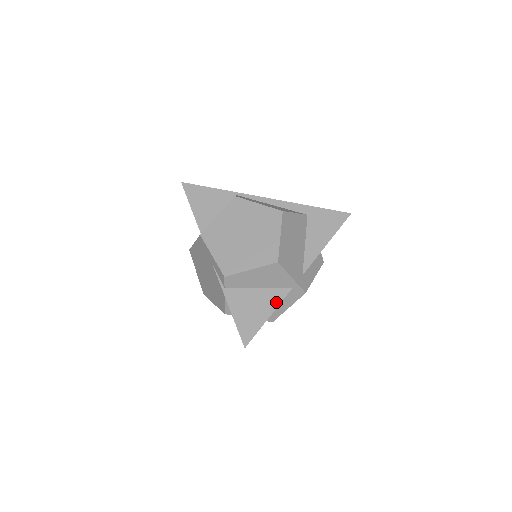
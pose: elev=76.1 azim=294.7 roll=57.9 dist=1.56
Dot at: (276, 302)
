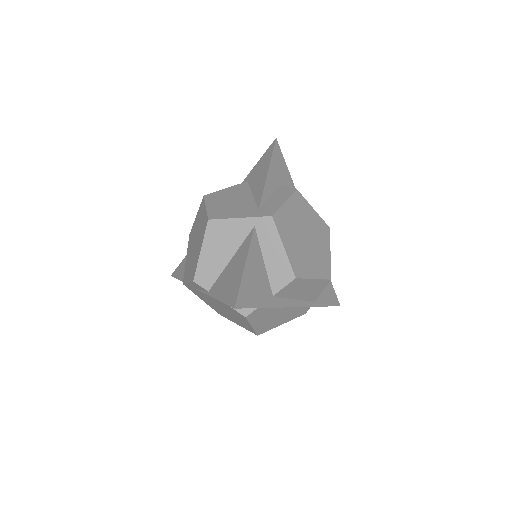
Dot at: (246, 249)
